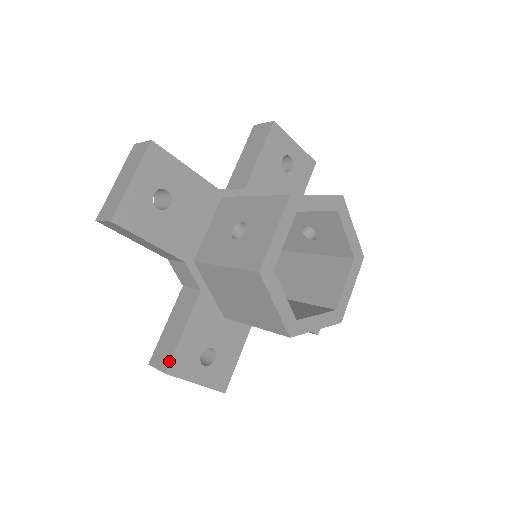
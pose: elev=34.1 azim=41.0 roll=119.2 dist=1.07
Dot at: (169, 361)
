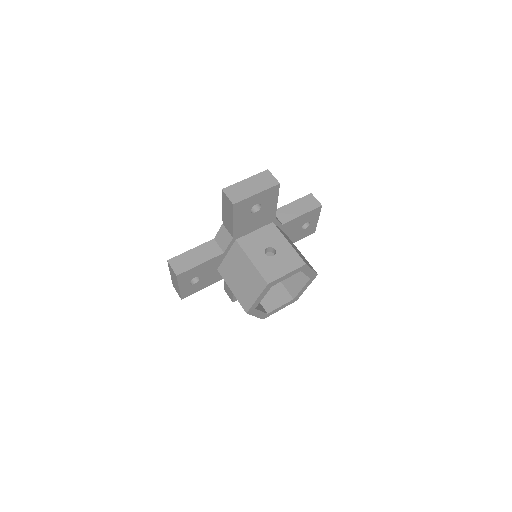
Dot at: (183, 272)
